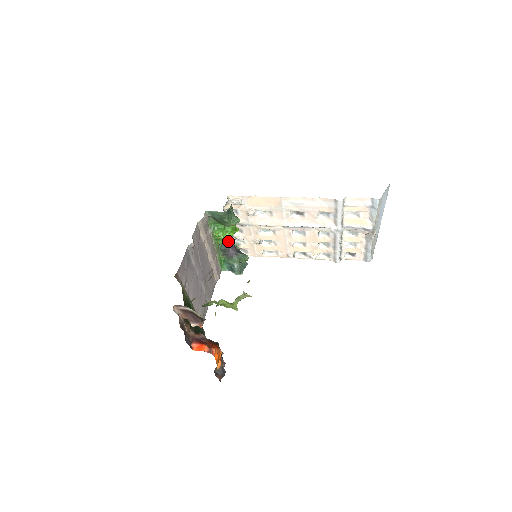
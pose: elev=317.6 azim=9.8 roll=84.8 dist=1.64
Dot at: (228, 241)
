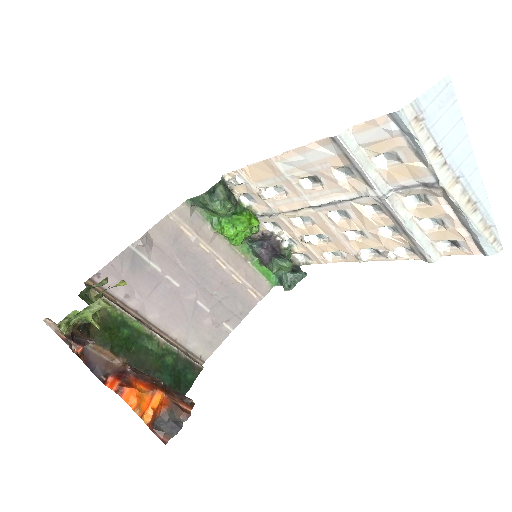
Dot at: (261, 242)
